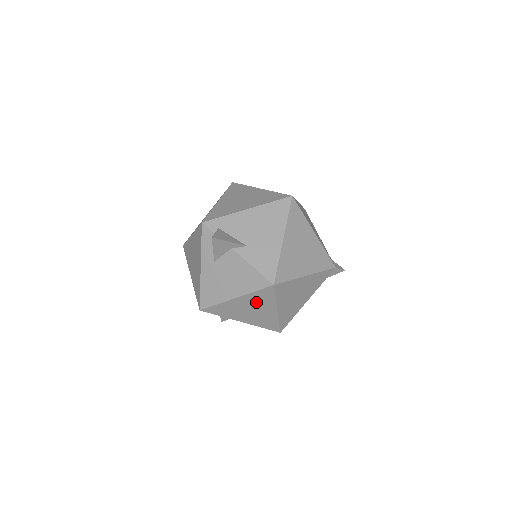
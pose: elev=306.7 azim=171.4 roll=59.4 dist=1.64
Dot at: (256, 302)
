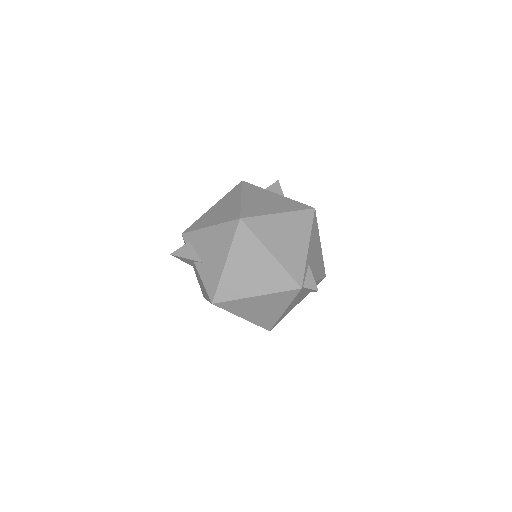
Dot at: occluded
